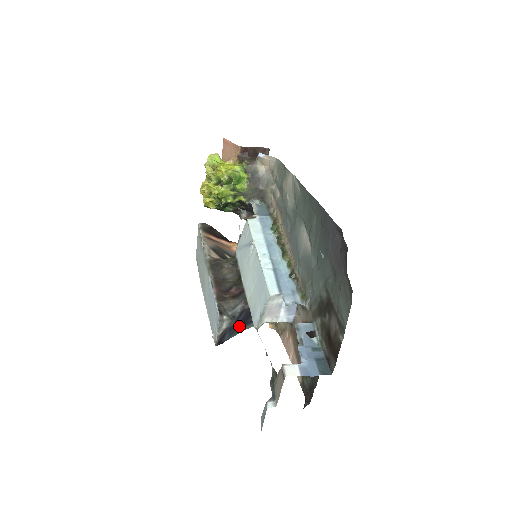
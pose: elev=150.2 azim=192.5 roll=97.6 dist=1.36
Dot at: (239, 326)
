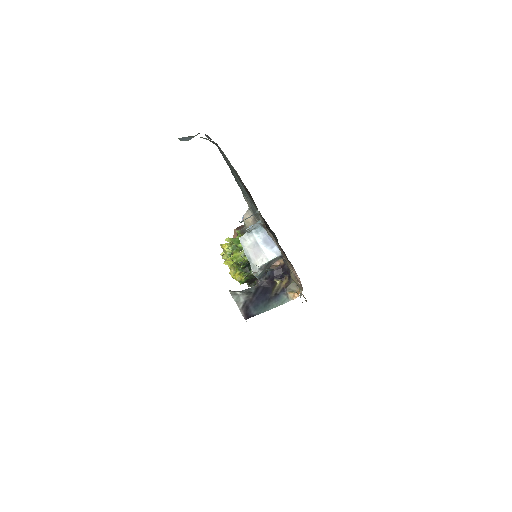
Dot at: (261, 300)
